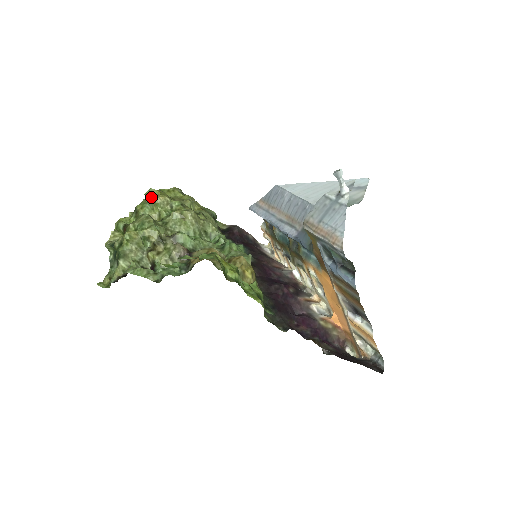
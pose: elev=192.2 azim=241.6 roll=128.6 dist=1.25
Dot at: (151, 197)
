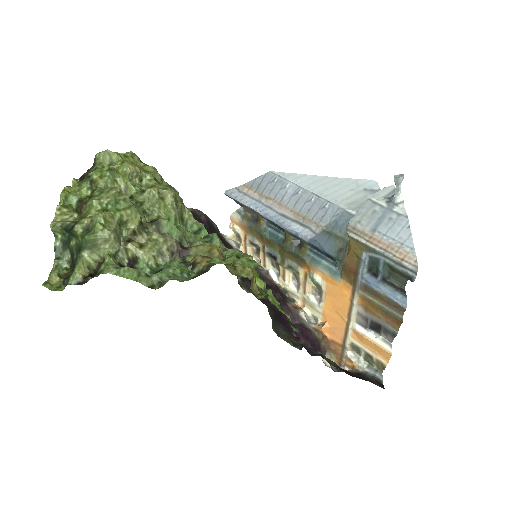
Dot at: (107, 162)
